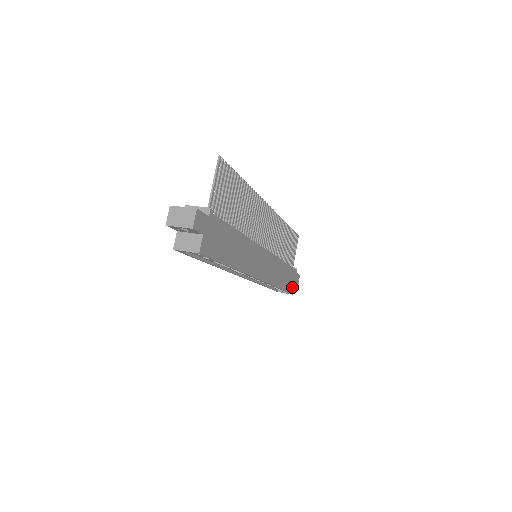
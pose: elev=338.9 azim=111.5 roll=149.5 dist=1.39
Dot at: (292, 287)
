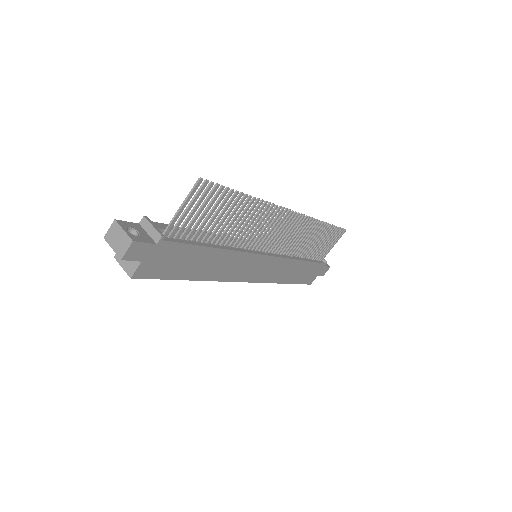
Dot at: (311, 278)
